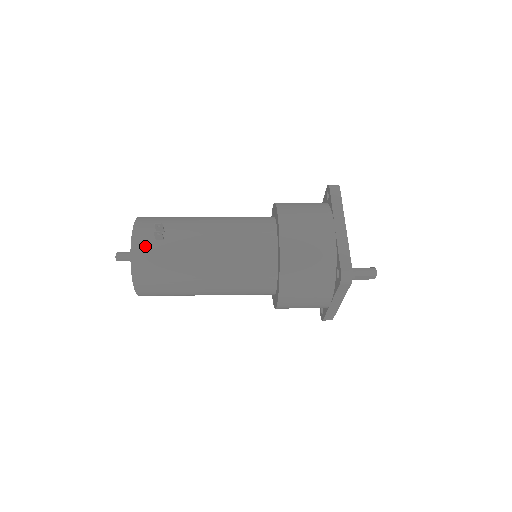
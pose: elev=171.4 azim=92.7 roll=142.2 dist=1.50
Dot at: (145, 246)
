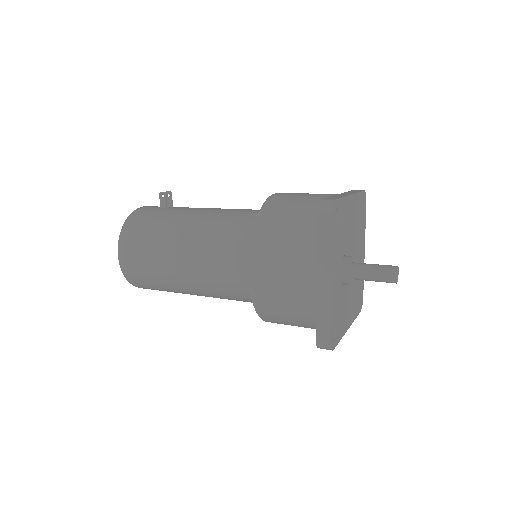
Dot at: (148, 209)
